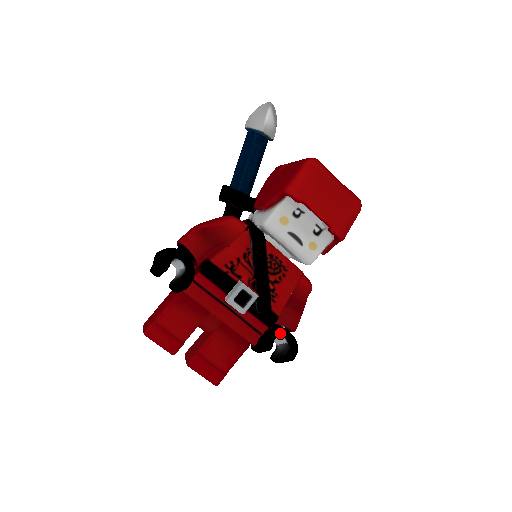
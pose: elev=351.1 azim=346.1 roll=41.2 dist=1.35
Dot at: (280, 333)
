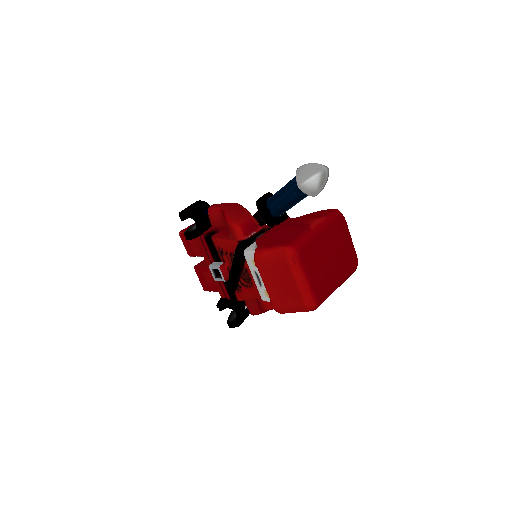
Dot at: (234, 309)
